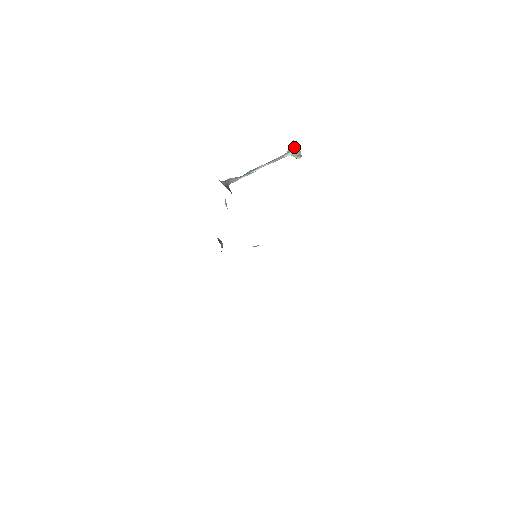
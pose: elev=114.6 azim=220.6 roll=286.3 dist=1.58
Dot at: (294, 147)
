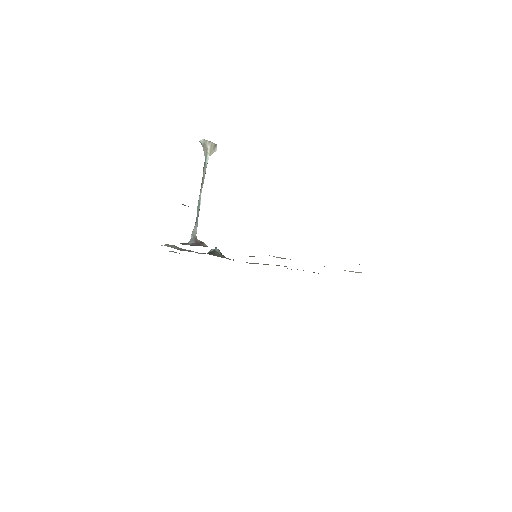
Dot at: (205, 146)
